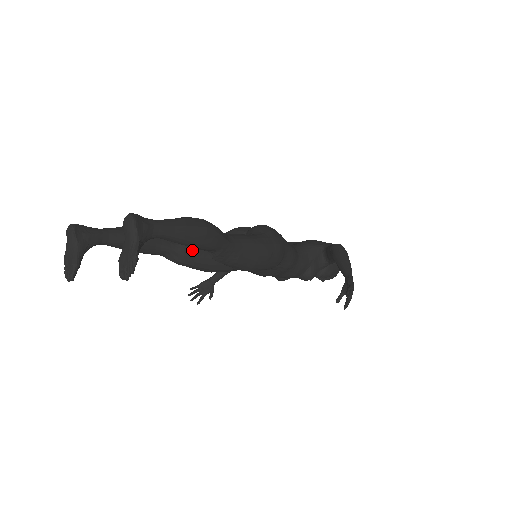
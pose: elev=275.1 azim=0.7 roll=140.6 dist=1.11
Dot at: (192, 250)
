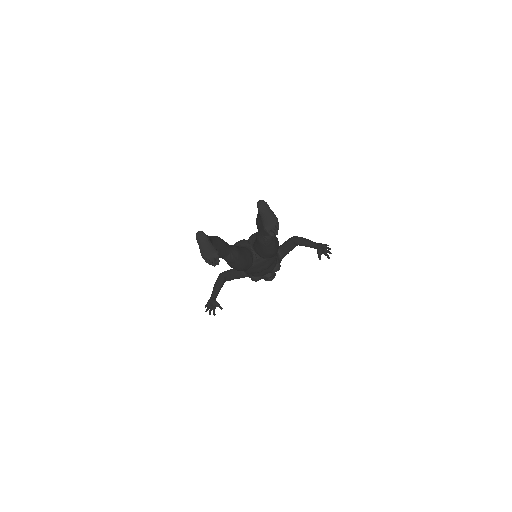
Dot at: (239, 250)
